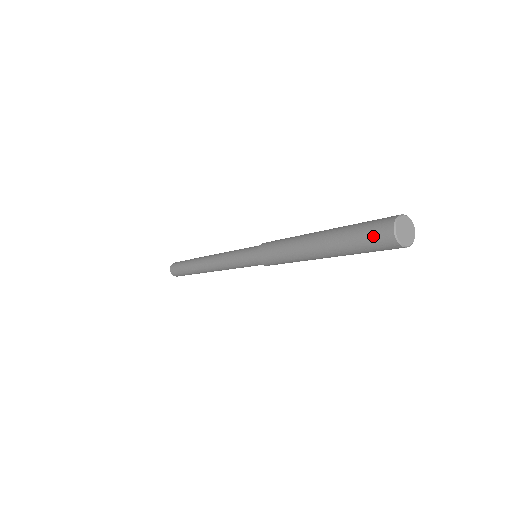
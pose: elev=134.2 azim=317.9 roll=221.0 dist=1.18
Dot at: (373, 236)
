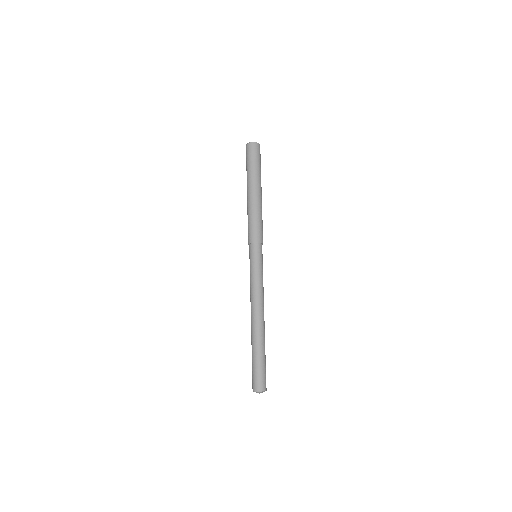
Dot at: (247, 154)
